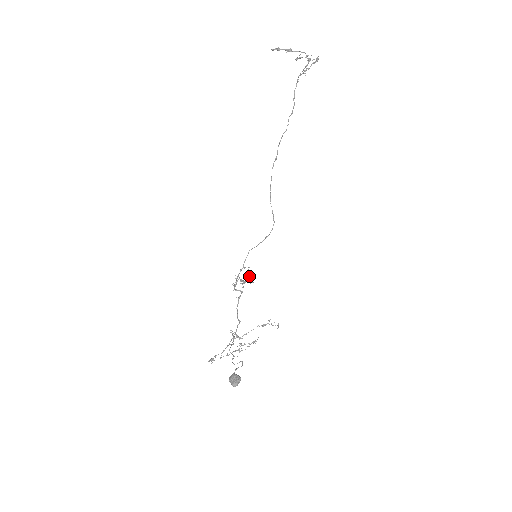
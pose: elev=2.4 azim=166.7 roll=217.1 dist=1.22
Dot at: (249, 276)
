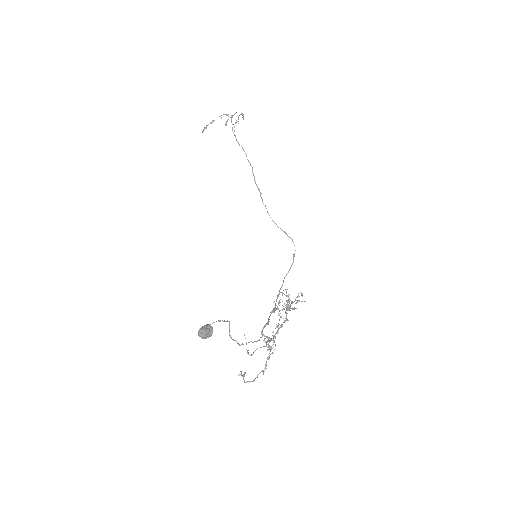
Dot at: occluded
